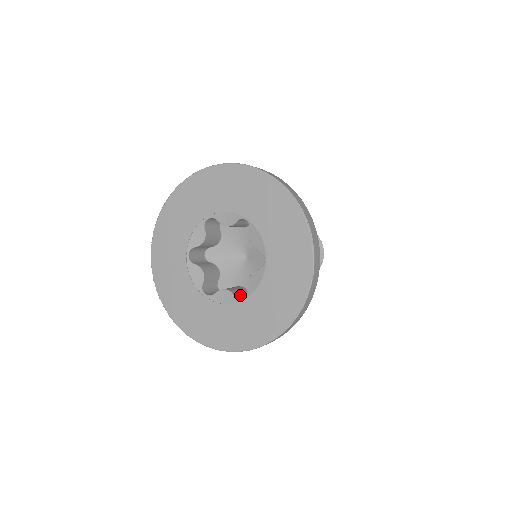
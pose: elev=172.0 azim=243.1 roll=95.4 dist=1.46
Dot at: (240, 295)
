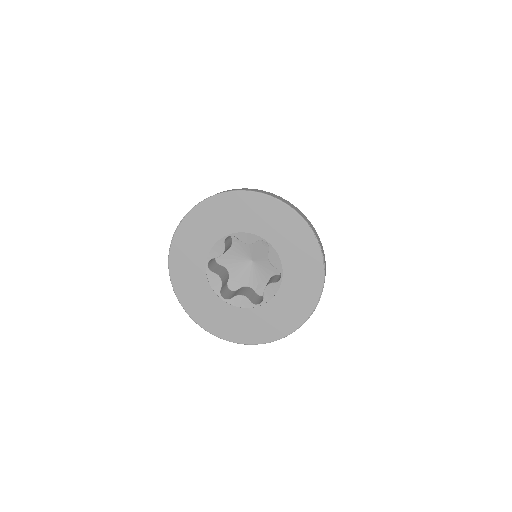
Dot at: (253, 299)
